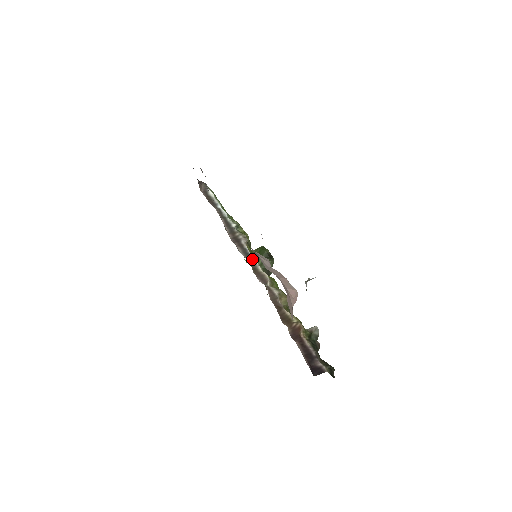
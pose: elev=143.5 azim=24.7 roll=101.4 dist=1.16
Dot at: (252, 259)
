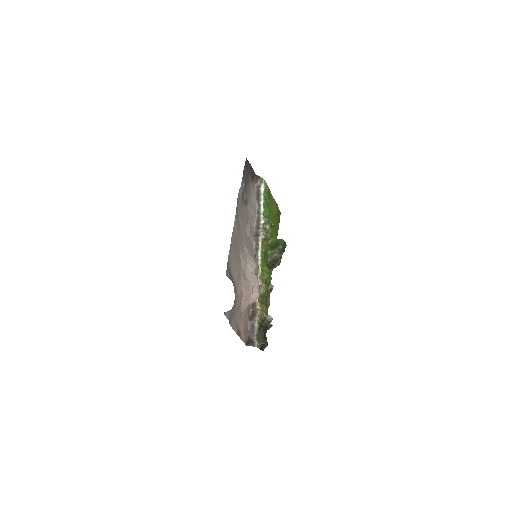
Dot at: (258, 253)
